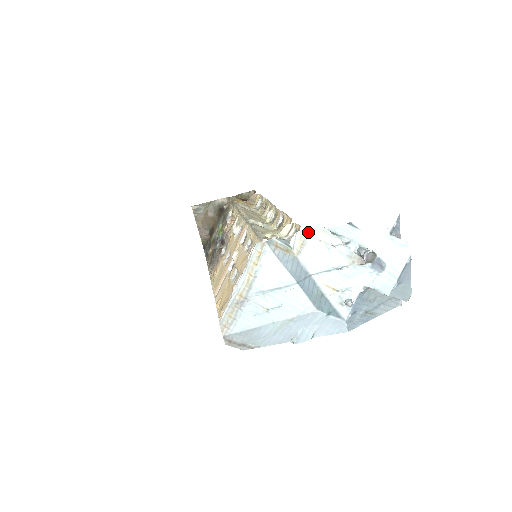
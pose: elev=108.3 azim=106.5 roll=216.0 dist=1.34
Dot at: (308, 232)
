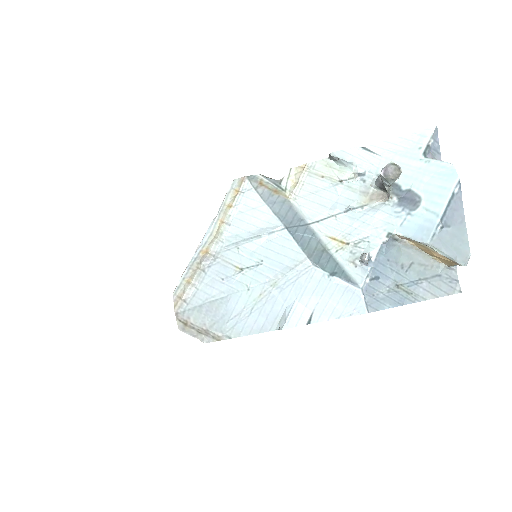
Dot at: (306, 166)
